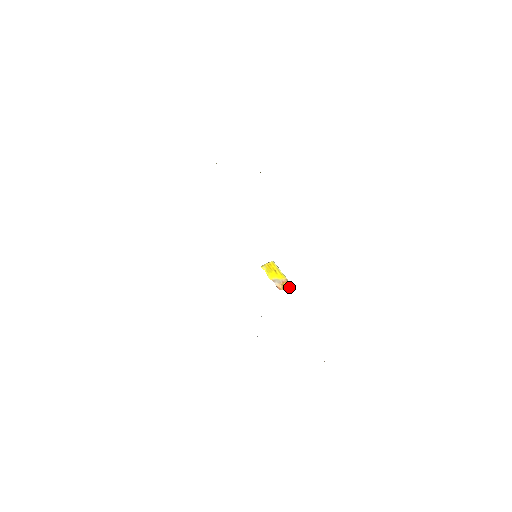
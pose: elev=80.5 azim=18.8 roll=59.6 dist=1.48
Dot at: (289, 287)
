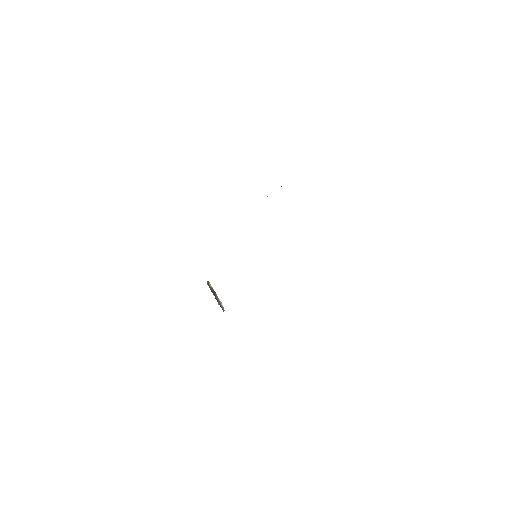
Dot at: occluded
